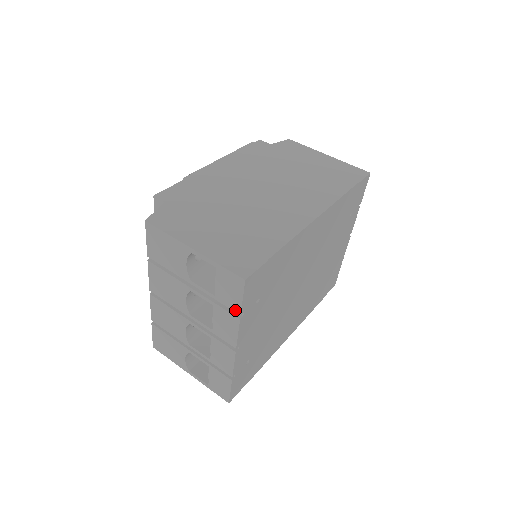
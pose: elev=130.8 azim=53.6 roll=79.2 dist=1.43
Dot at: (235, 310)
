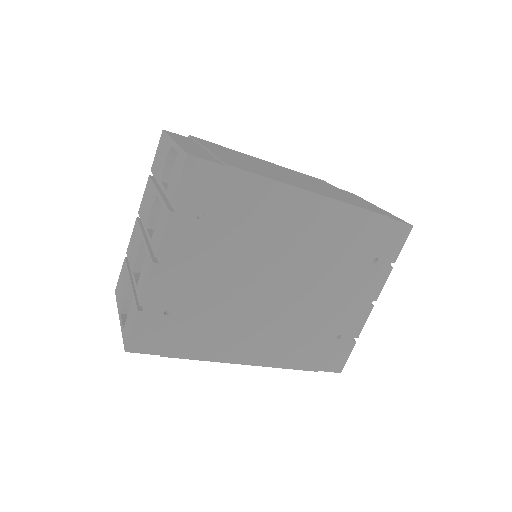
Dot at: (171, 200)
